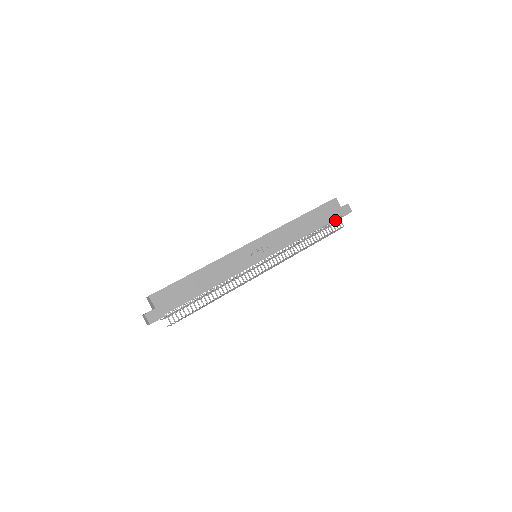
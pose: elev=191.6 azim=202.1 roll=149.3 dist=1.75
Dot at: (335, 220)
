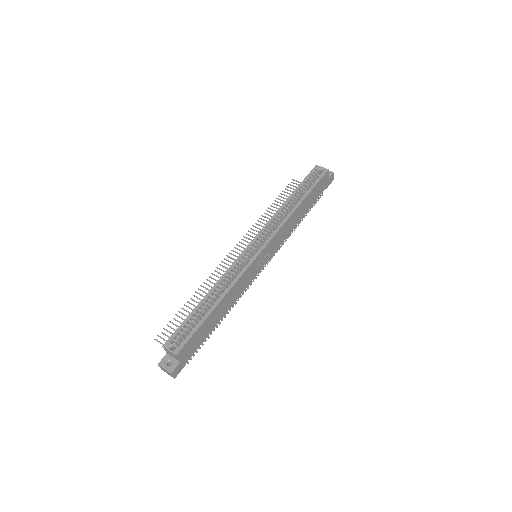
Dot at: occluded
